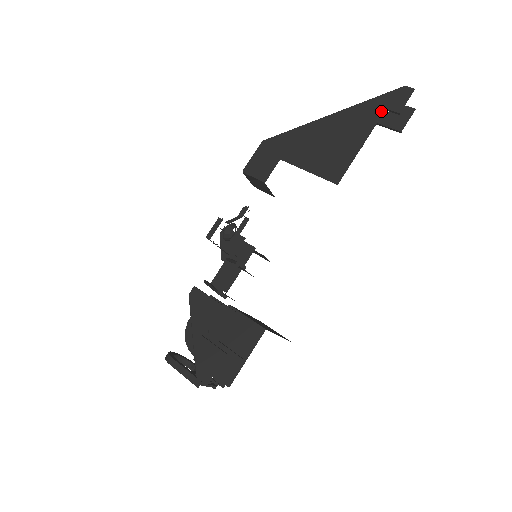
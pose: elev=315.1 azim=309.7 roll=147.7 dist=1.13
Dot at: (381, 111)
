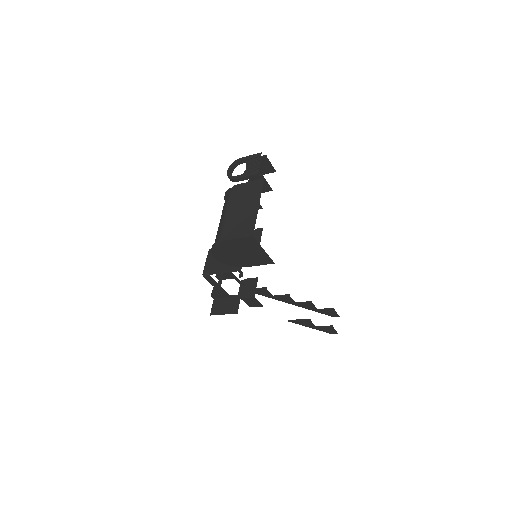
Dot at: occluded
